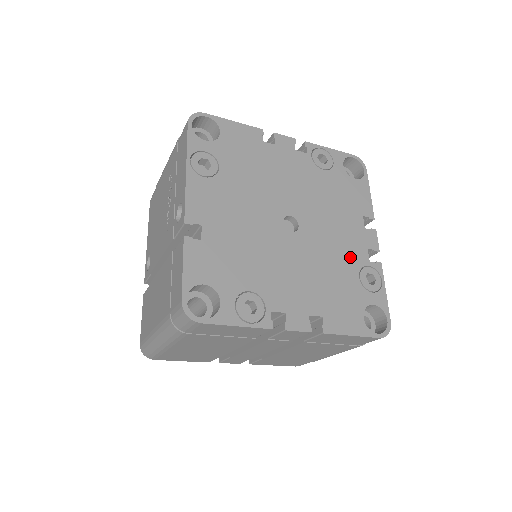
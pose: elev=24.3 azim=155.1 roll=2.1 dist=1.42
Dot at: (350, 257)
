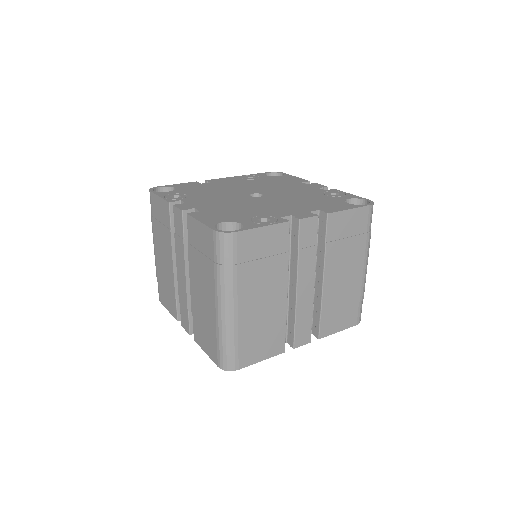
Dot at: (269, 211)
